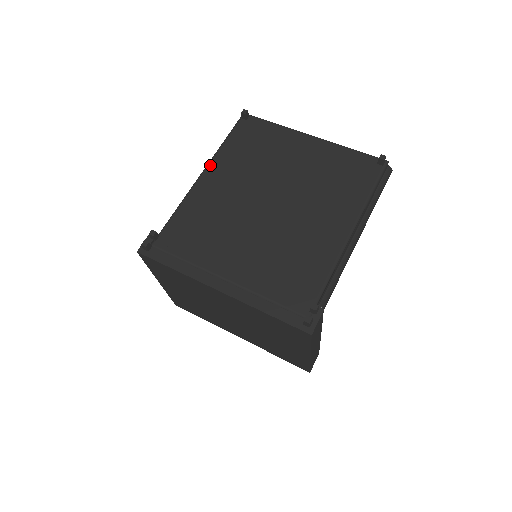
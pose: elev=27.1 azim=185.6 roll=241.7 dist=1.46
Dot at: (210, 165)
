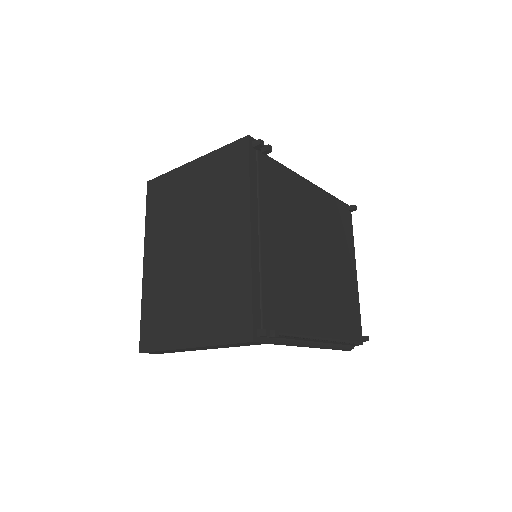
Dot at: (318, 188)
